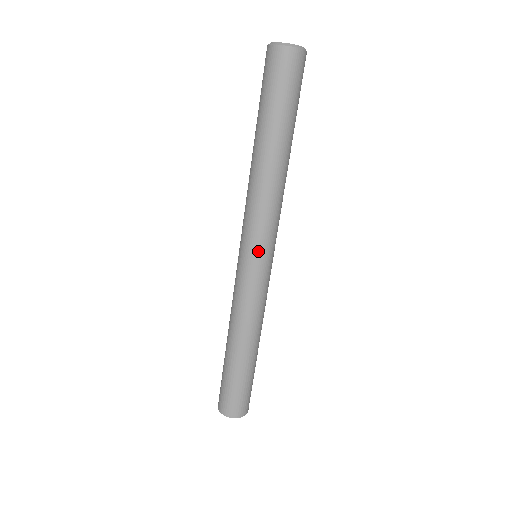
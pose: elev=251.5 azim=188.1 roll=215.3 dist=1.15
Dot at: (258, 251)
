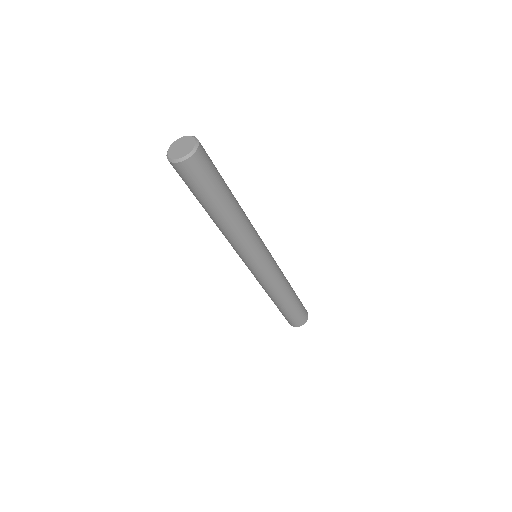
Dot at: (249, 263)
